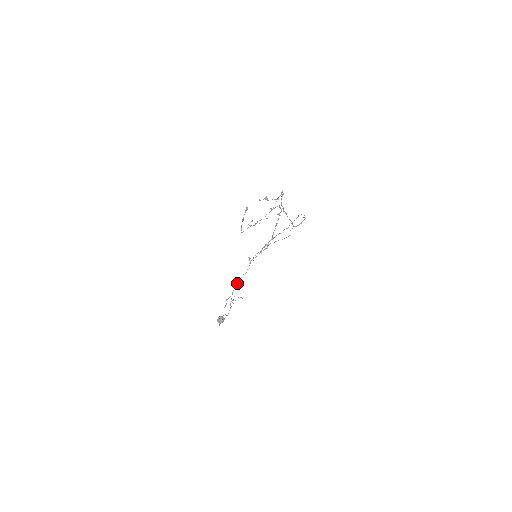
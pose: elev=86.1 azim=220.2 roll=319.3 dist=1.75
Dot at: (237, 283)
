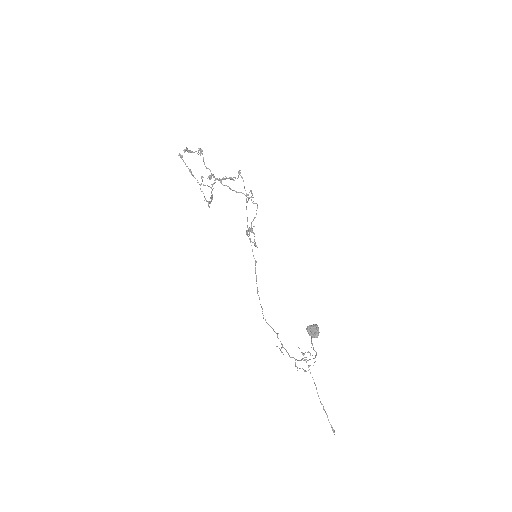
Dot at: occluded
